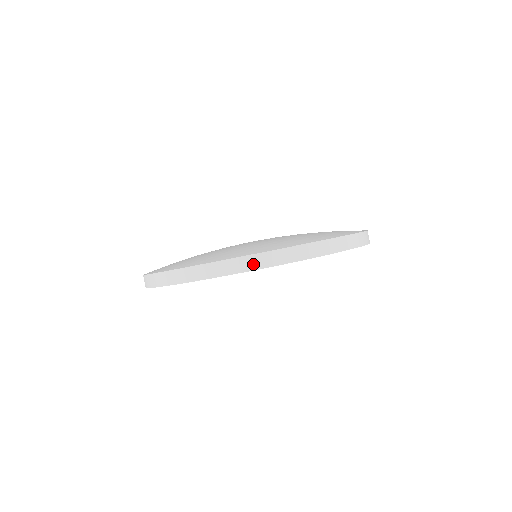
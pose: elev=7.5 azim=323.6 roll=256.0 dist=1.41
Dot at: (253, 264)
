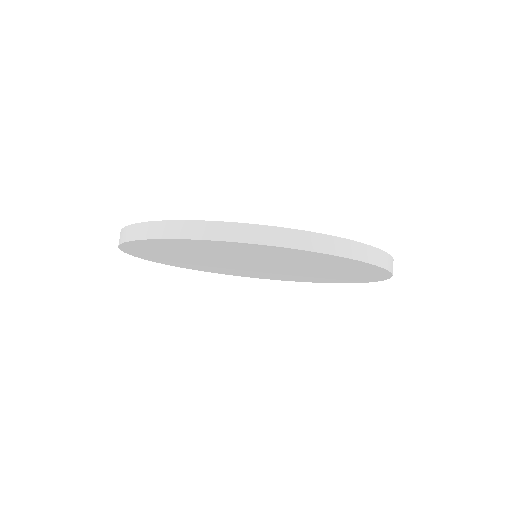
Dot at: (338, 248)
